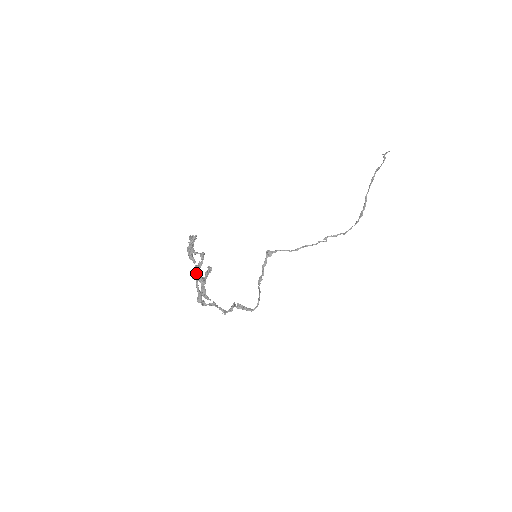
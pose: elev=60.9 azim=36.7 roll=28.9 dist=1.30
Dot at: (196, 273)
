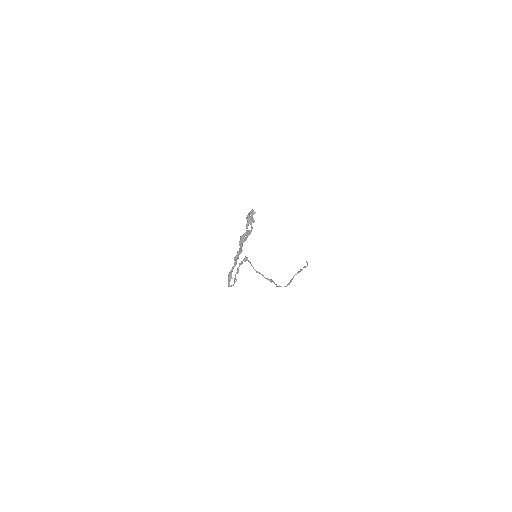
Dot at: (245, 235)
